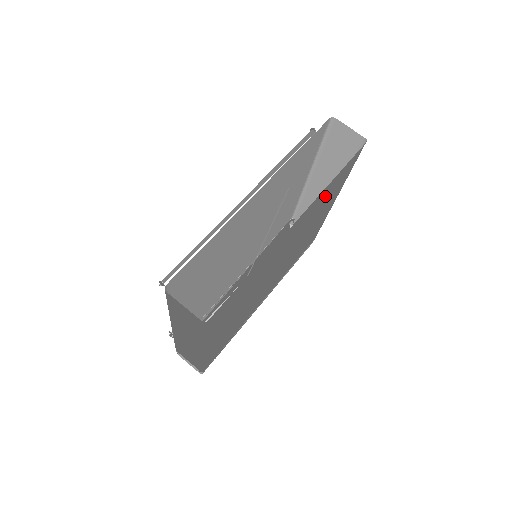
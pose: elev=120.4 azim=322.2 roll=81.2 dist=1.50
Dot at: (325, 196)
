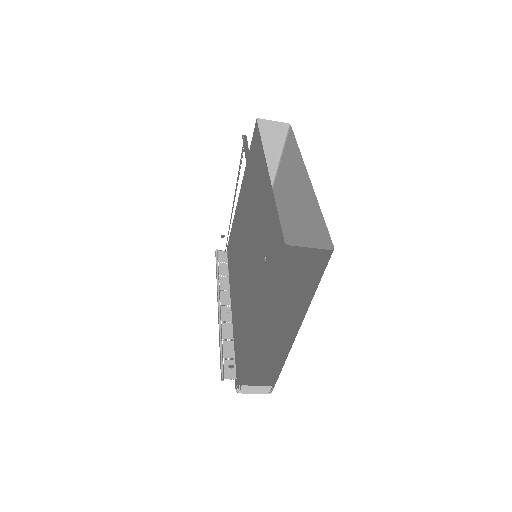
Dot at: (291, 170)
